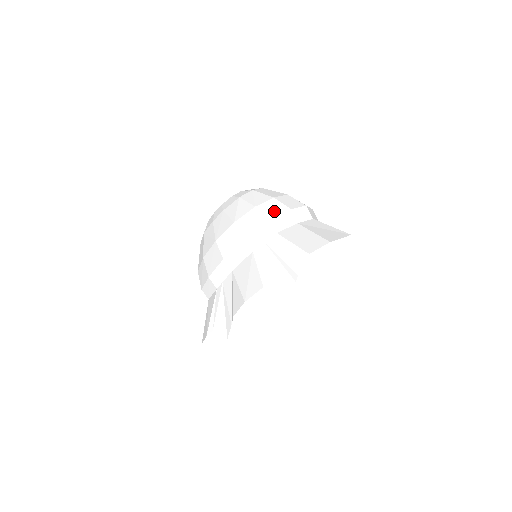
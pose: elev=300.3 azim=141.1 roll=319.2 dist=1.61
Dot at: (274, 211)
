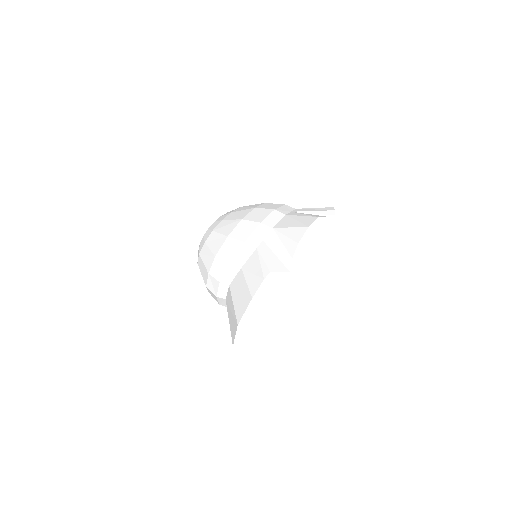
Dot at: occluded
